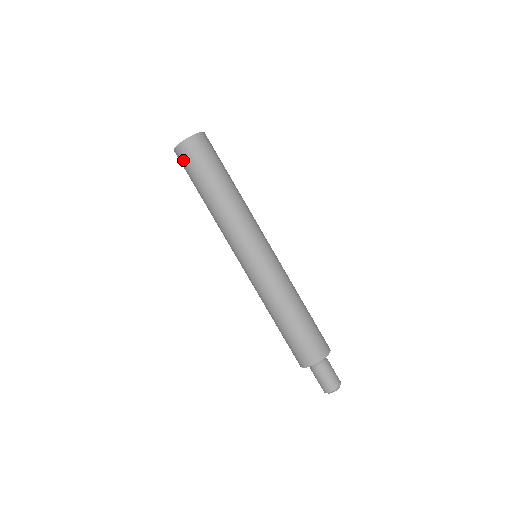
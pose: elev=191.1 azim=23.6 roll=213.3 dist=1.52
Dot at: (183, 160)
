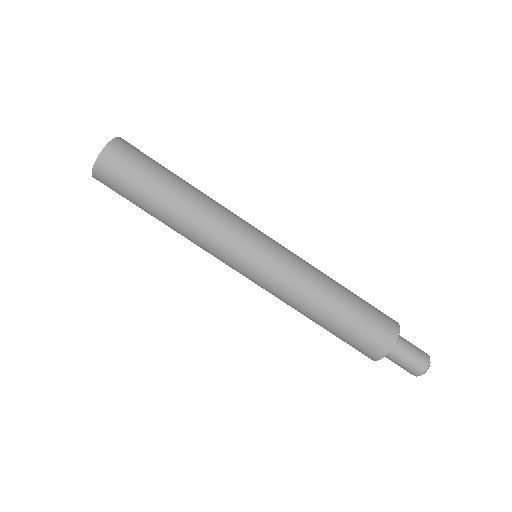
Dot at: occluded
